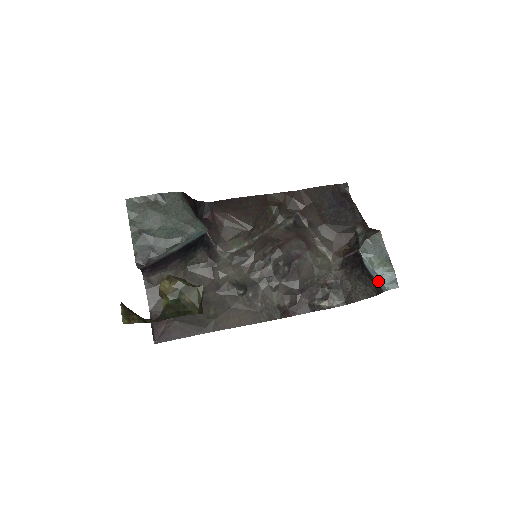
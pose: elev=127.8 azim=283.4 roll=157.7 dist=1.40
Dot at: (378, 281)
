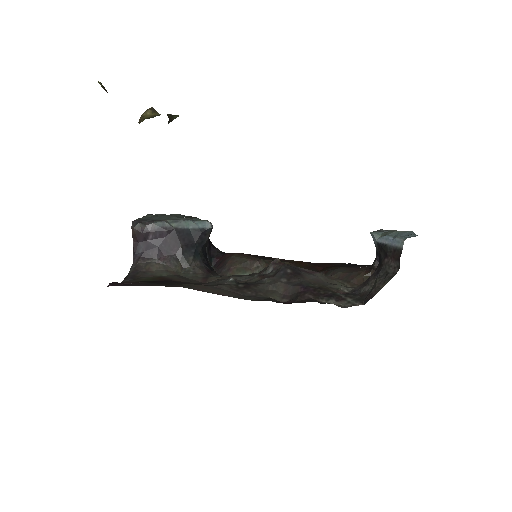
Dot at: (393, 242)
